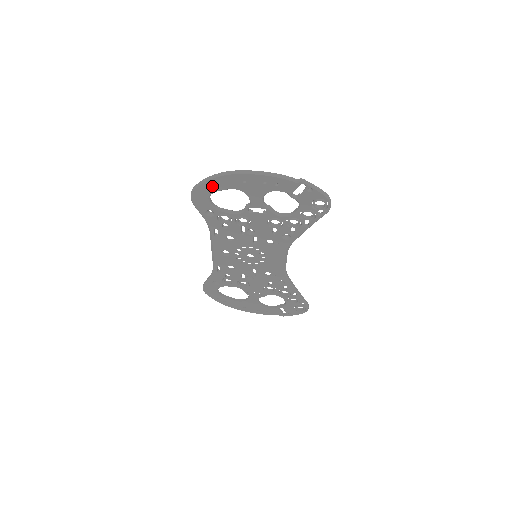
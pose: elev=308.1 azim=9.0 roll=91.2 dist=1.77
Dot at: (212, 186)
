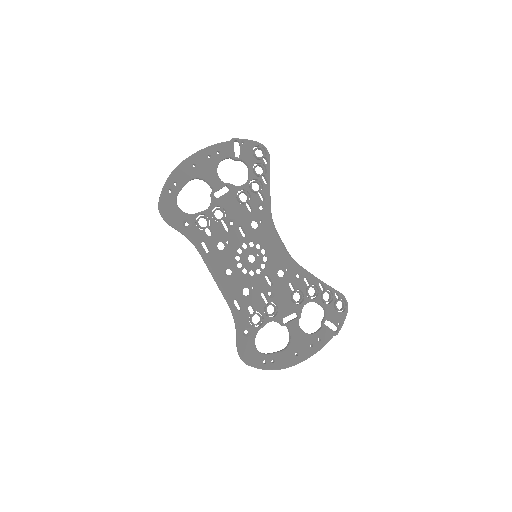
Dot at: (172, 188)
